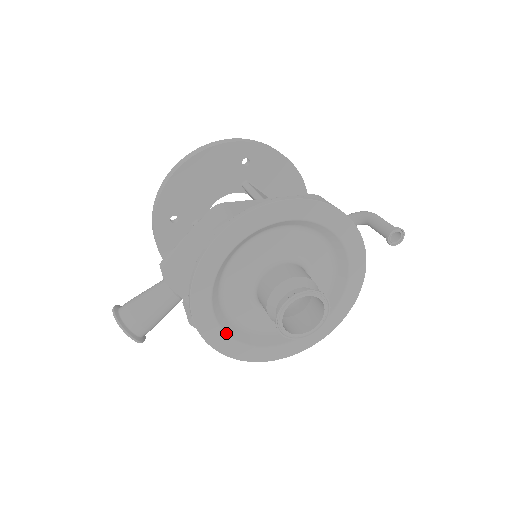
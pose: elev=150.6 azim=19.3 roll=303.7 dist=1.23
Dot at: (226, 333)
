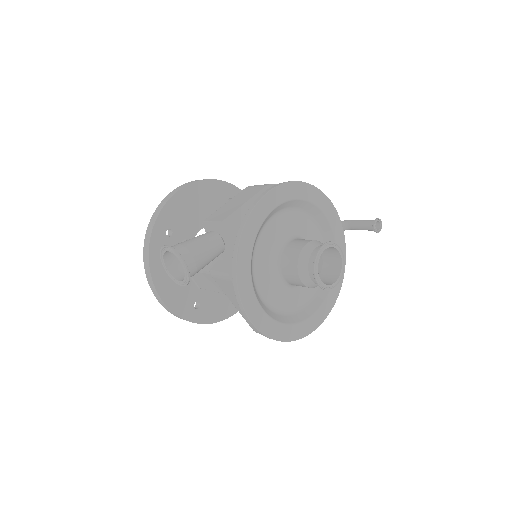
Dot at: (255, 293)
